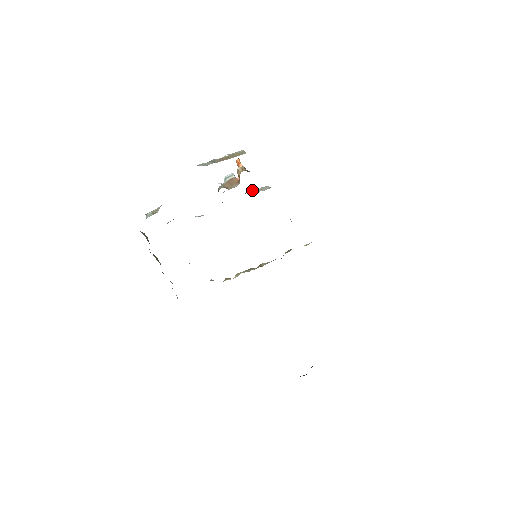
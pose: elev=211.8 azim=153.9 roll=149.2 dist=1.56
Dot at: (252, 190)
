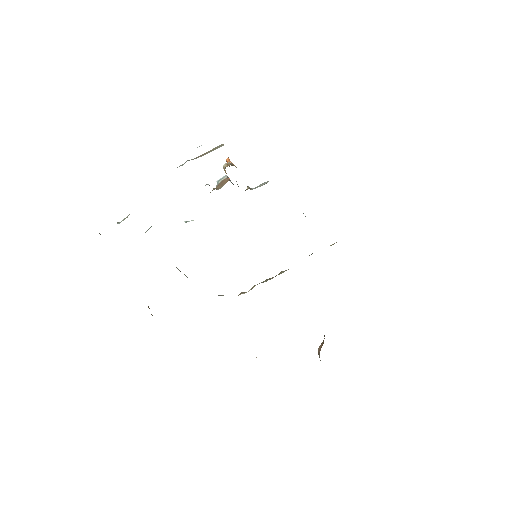
Dot at: (248, 188)
